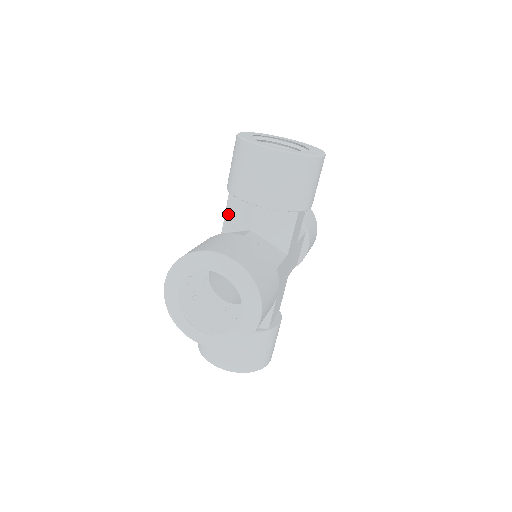
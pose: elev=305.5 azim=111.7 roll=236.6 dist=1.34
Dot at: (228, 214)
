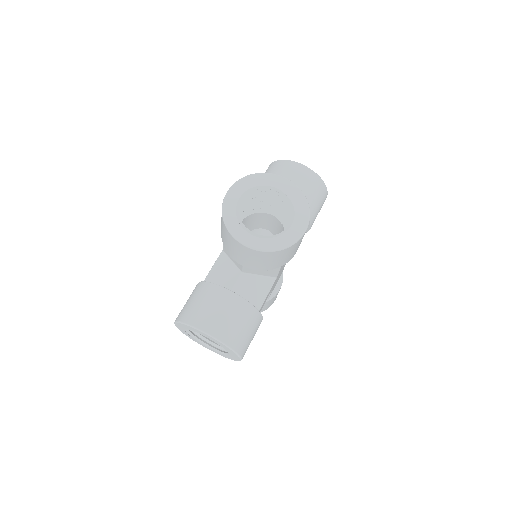
Dot at: occluded
